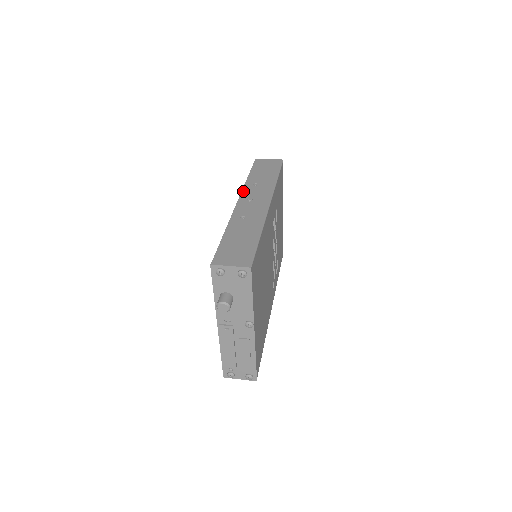
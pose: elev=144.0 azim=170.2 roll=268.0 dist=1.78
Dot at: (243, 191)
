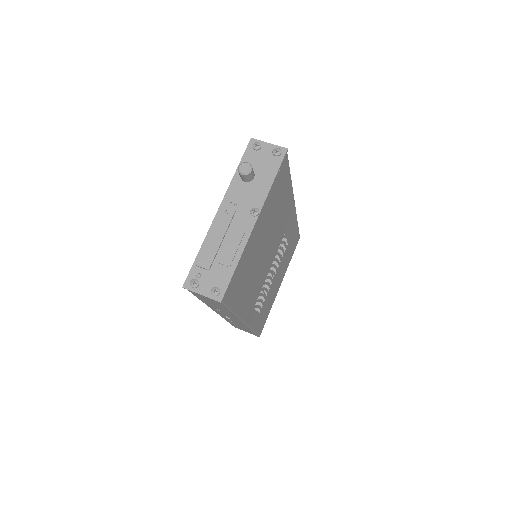
Dot at: occluded
